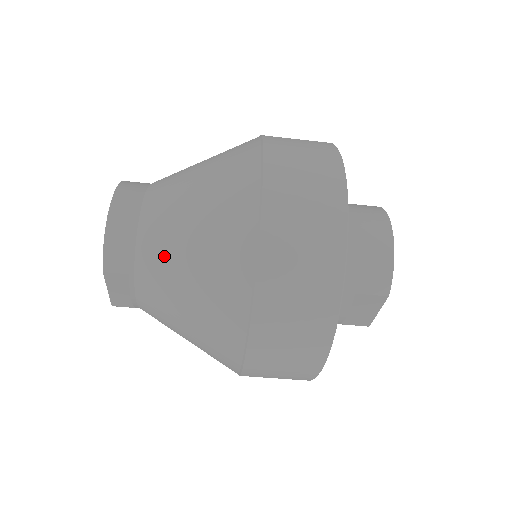
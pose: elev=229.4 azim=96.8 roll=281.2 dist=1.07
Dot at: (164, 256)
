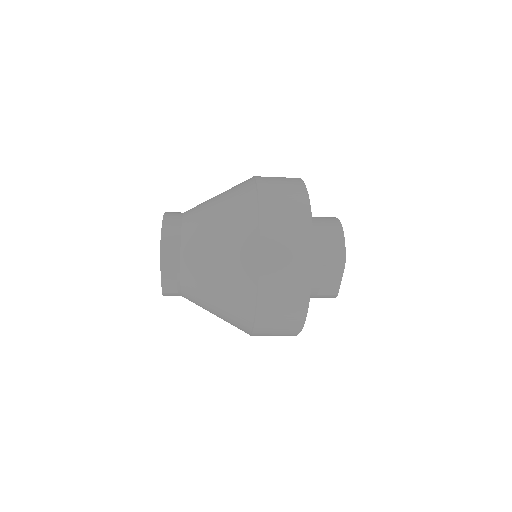
Dot at: (200, 245)
